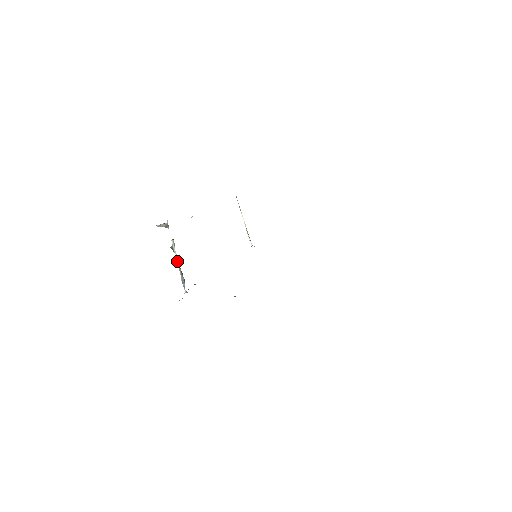
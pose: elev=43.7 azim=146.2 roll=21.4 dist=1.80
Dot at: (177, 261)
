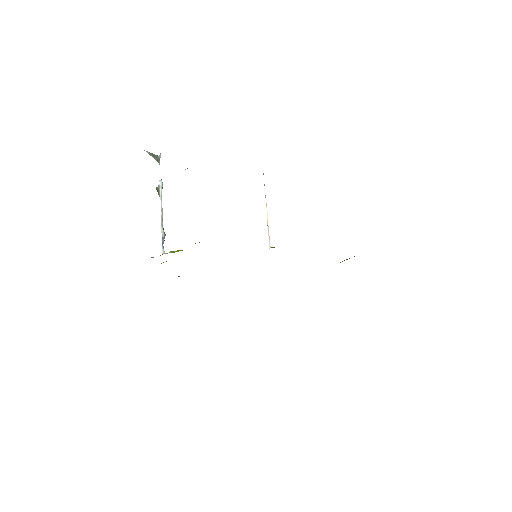
Dot at: (161, 209)
